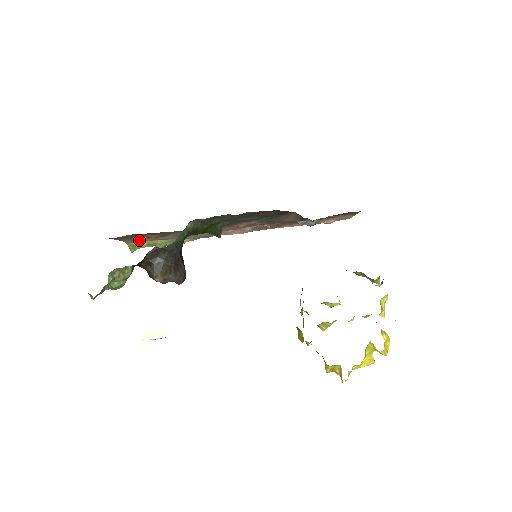
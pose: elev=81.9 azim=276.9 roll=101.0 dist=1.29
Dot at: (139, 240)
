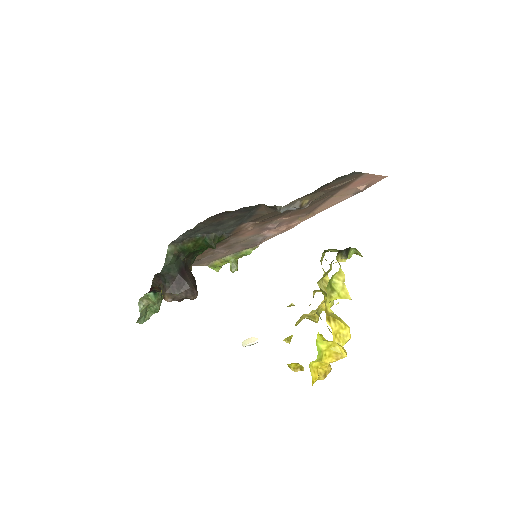
Dot at: (209, 261)
